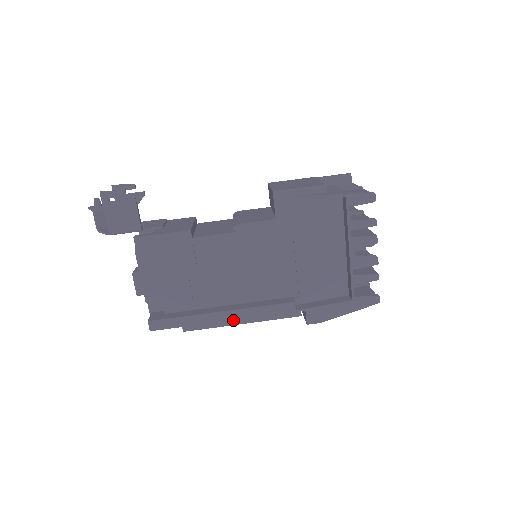
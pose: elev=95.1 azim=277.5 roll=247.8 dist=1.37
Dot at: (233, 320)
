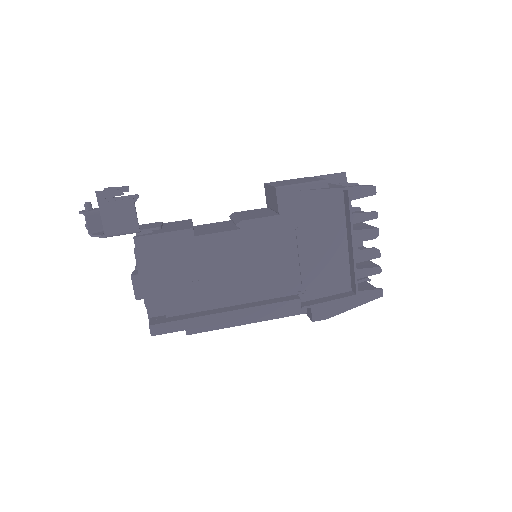
Dot at: (238, 320)
